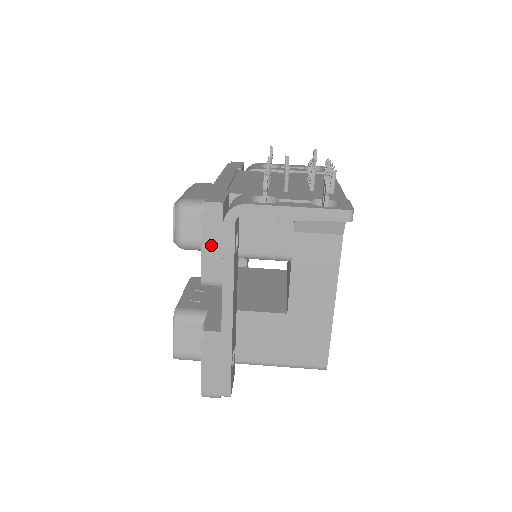
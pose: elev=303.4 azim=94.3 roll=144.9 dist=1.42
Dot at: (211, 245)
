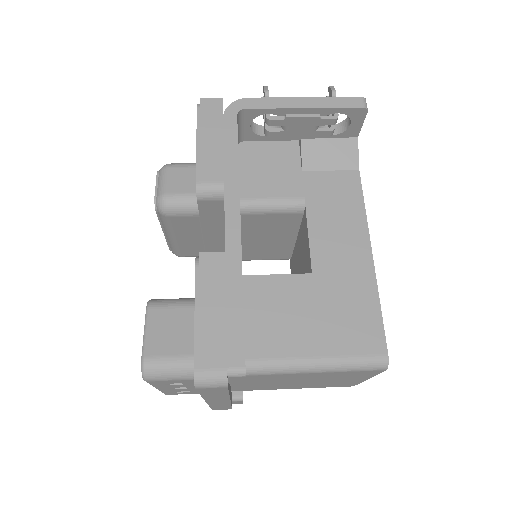
Dot at: (209, 140)
